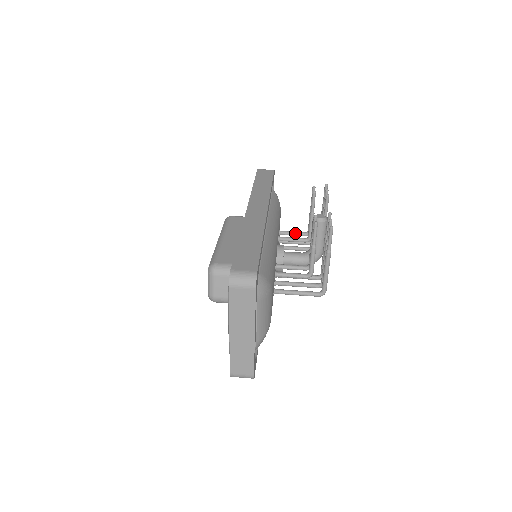
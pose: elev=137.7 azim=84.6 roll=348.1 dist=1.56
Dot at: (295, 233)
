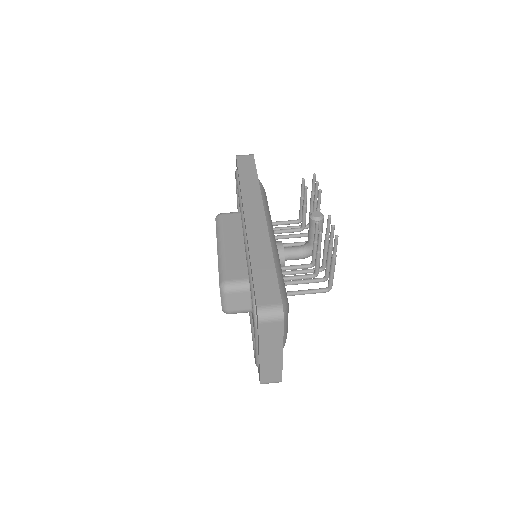
Dot at: (287, 222)
